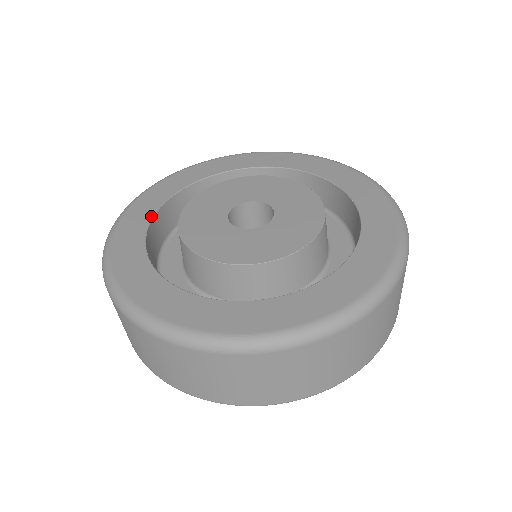
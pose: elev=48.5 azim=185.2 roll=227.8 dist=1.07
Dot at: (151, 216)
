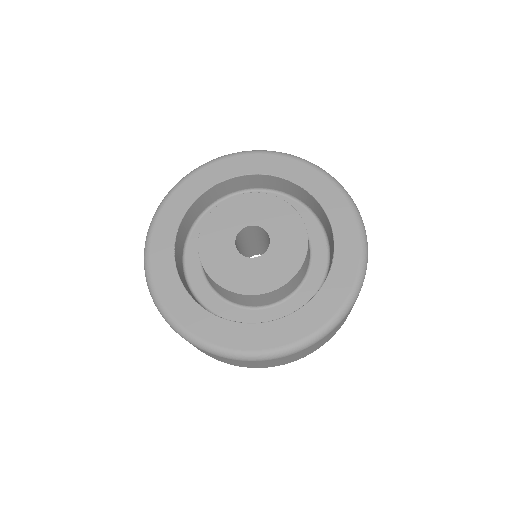
Dot at: (191, 203)
